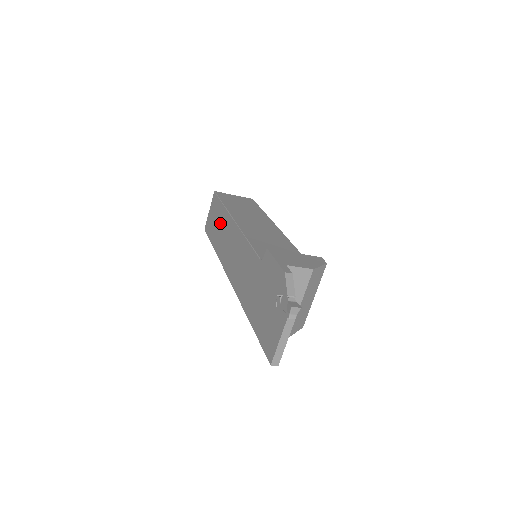
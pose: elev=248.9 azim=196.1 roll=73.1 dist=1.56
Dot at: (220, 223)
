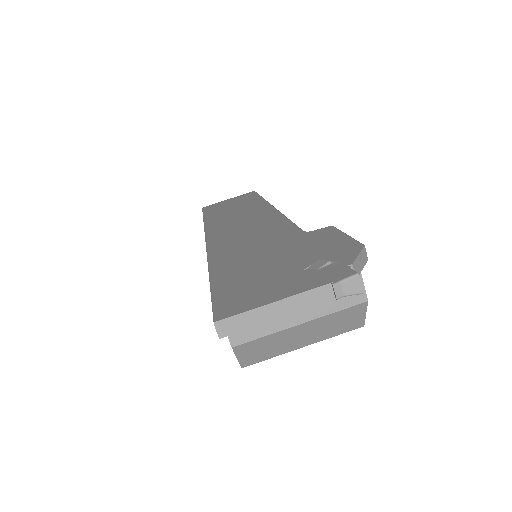
Dot at: (241, 205)
